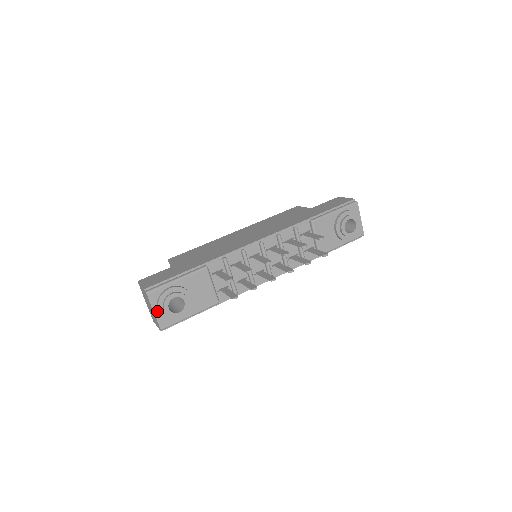
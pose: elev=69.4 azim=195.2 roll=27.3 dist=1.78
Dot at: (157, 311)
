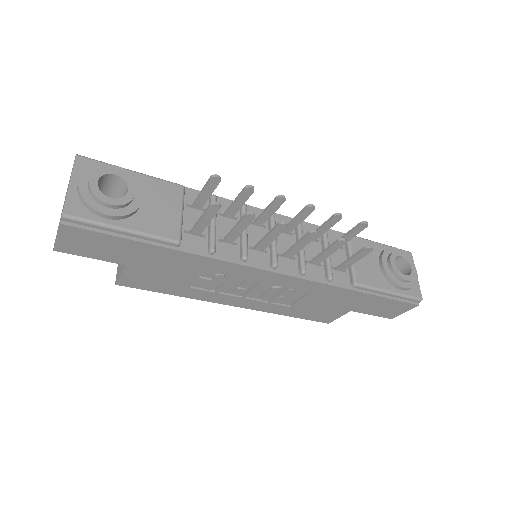
Dot at: (76, 185)
